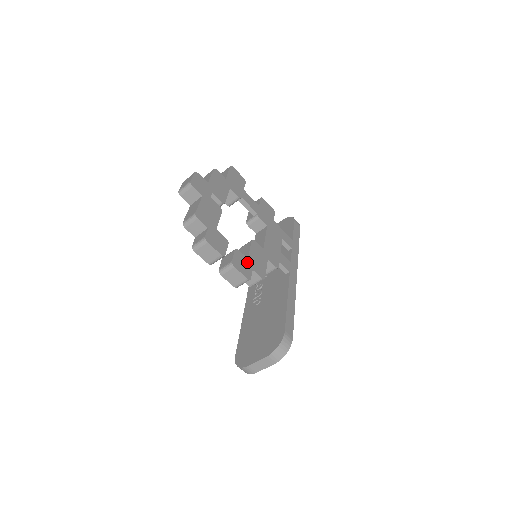
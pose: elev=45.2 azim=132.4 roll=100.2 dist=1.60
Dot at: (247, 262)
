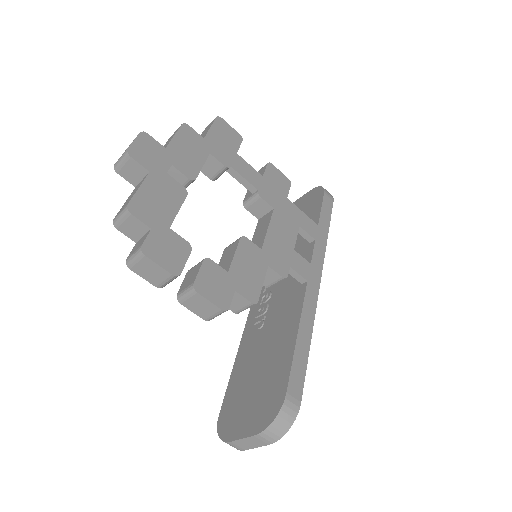
Dot at: (225, 278)
